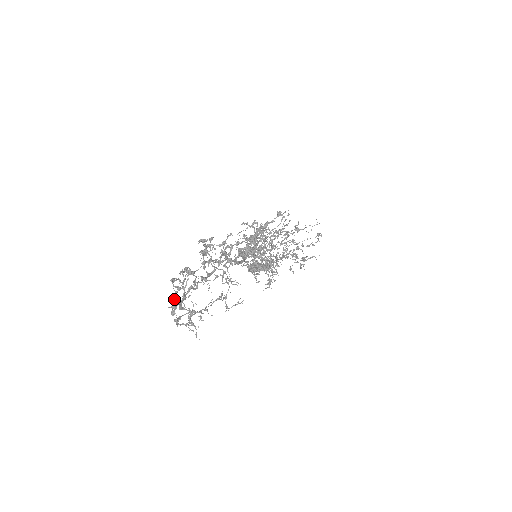
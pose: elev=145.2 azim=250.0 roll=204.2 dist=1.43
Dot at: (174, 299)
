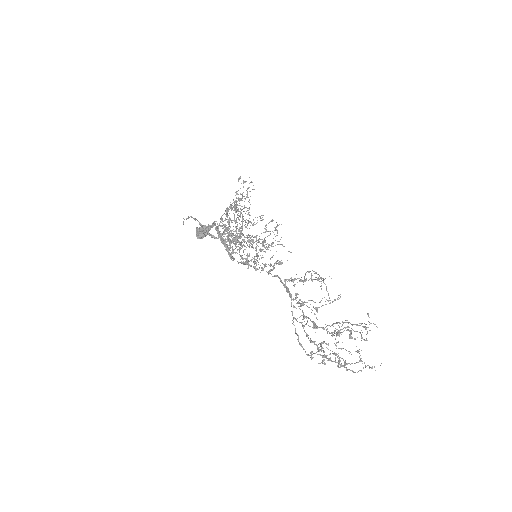
Dot at: (344, 367)
